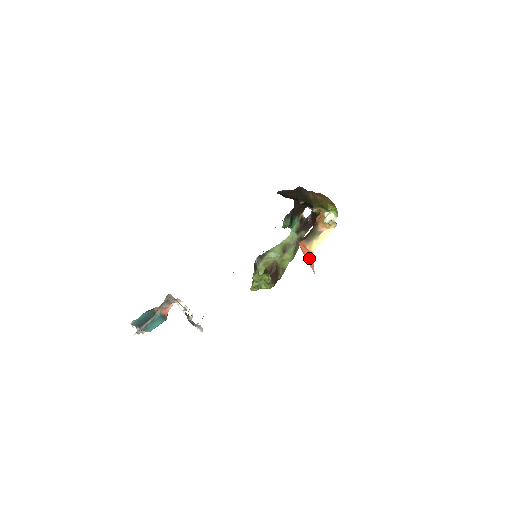
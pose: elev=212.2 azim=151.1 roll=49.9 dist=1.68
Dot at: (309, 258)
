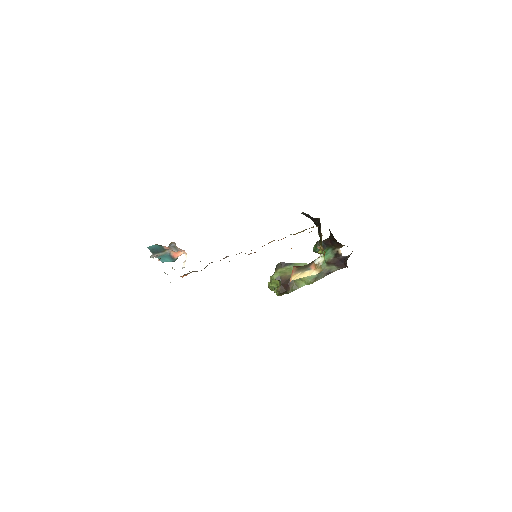
Dot at: occluded
